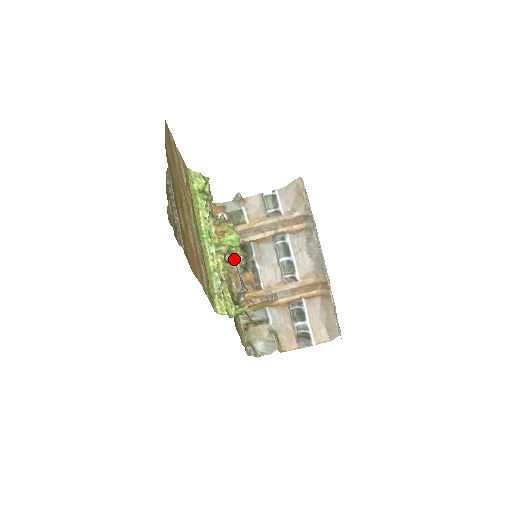
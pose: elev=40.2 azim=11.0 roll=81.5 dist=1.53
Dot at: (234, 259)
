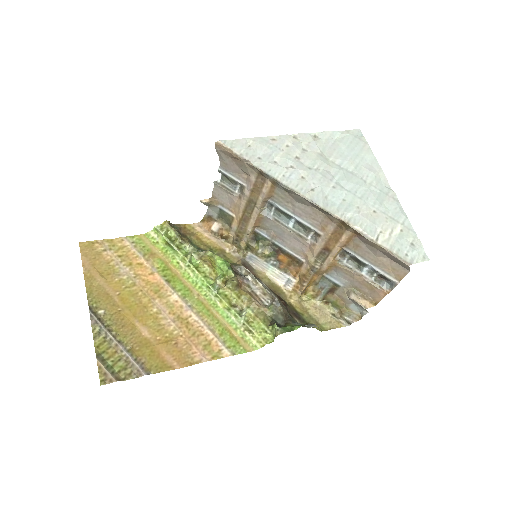
Dot at: (245, 272)
